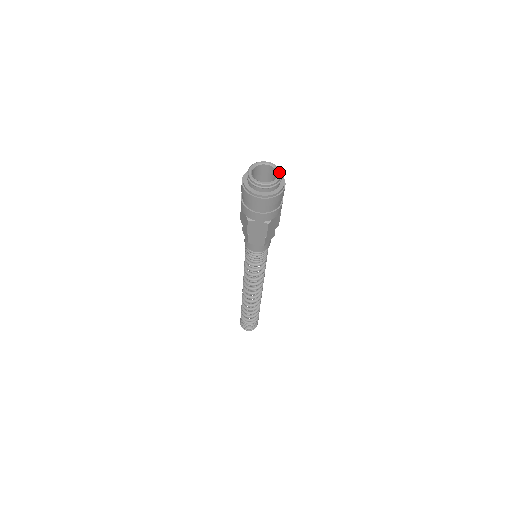
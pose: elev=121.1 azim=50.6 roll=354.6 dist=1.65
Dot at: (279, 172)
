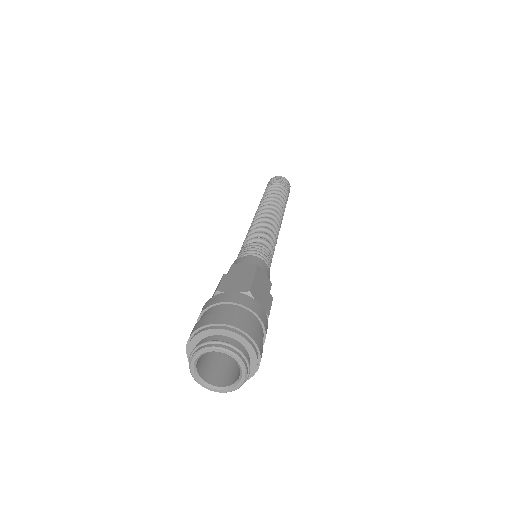
Dot at: (237, 386)
